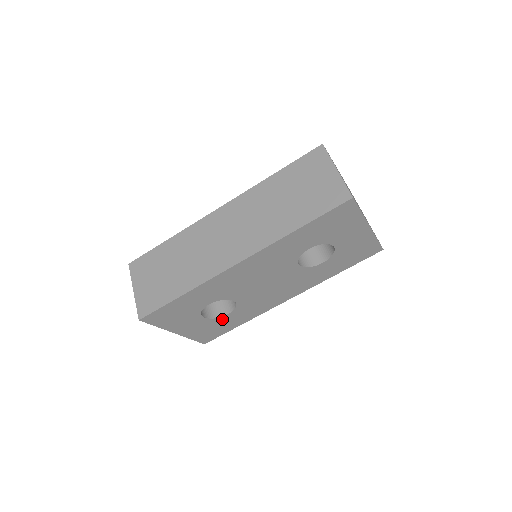
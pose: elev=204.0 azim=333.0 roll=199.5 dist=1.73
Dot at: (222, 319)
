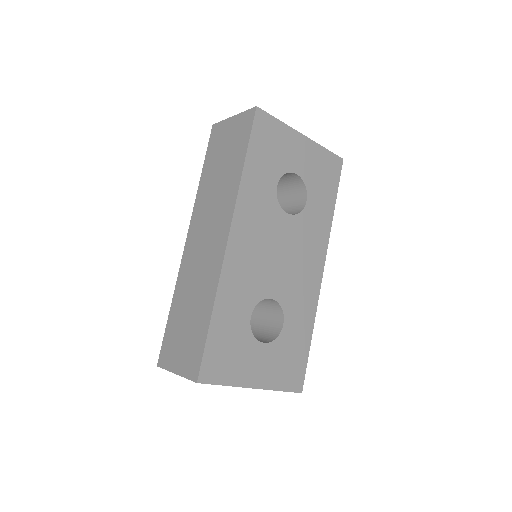
Dot at: (284, 337)
